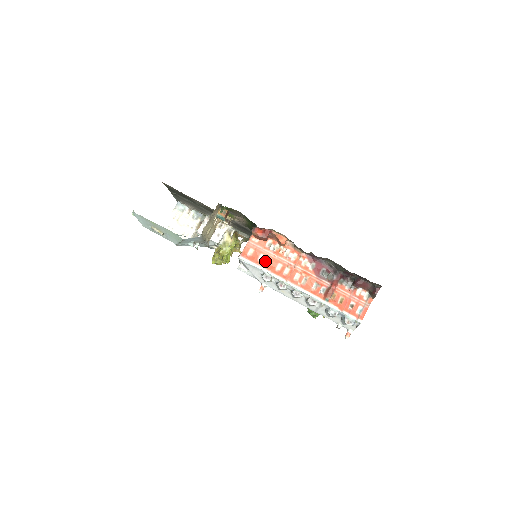
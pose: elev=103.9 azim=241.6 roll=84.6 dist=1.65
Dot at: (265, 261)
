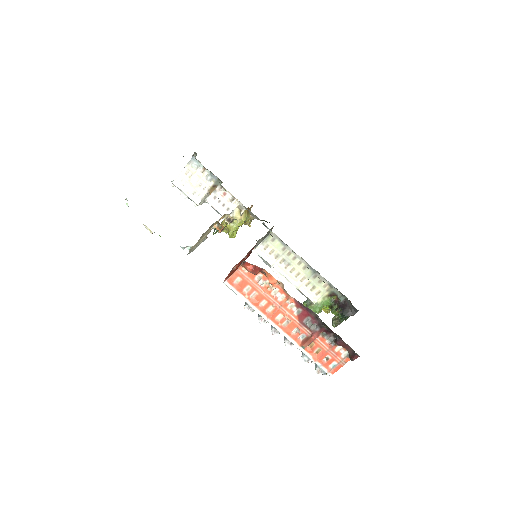
Dot at: (250, 293)
